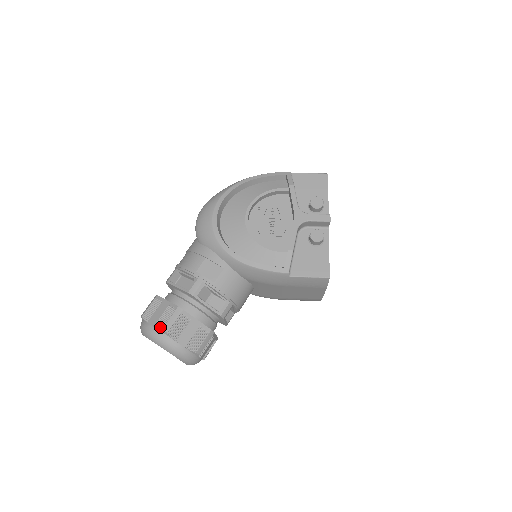
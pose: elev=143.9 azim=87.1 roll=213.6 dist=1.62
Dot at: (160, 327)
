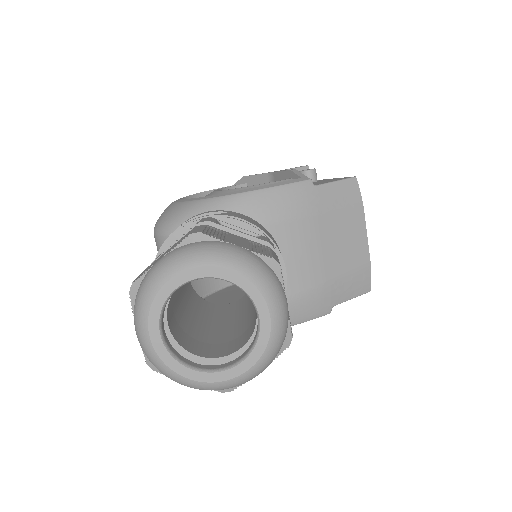
Dot at: (182, 239)
